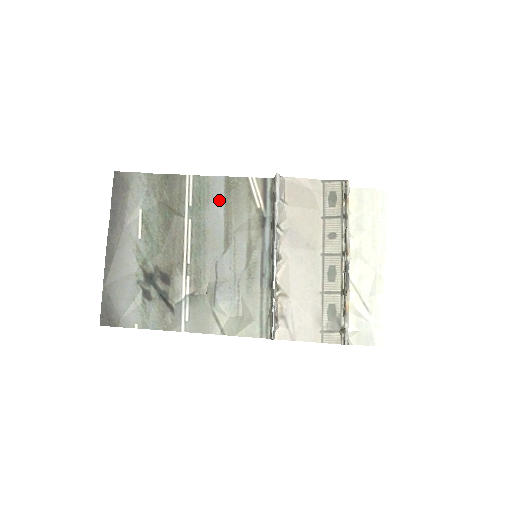
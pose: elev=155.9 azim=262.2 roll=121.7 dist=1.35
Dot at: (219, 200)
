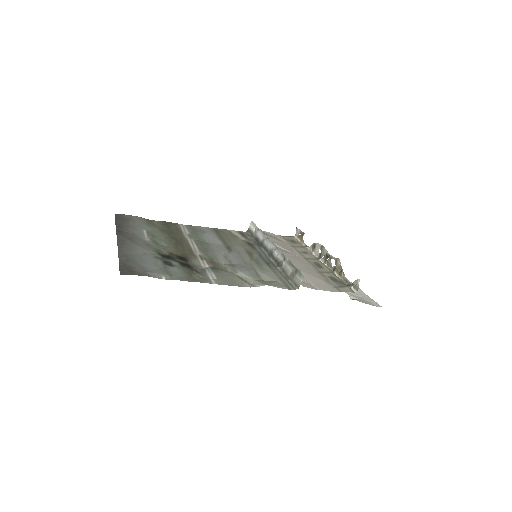
Dot at: (211, 234)
